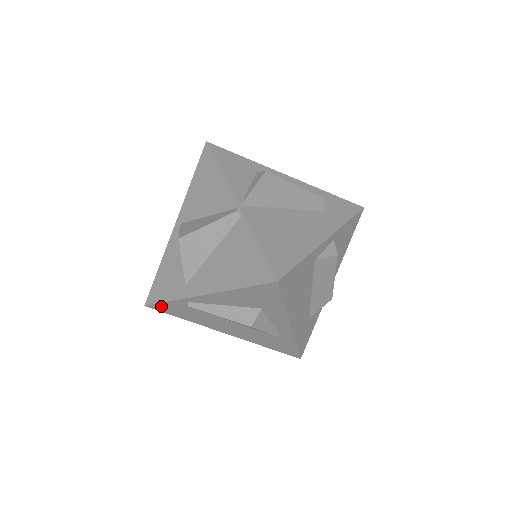
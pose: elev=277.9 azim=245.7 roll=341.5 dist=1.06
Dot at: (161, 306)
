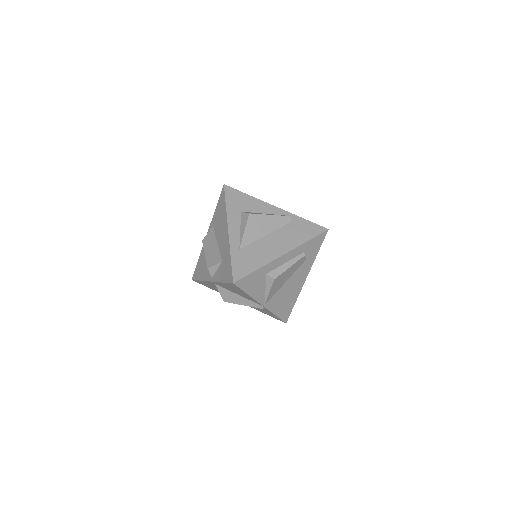
Dot at: occluded
